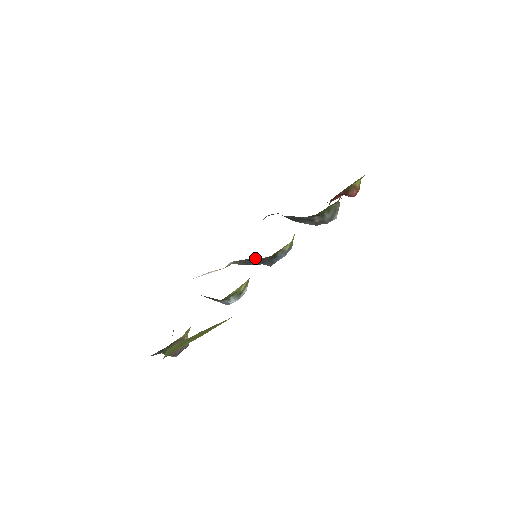
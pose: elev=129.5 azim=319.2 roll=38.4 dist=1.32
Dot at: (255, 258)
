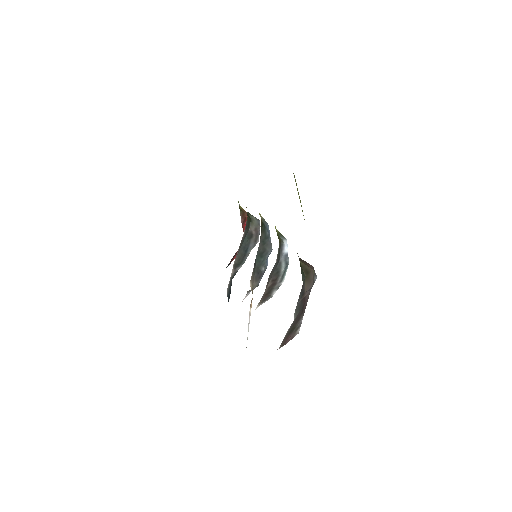
Dot at: (257, 255)
